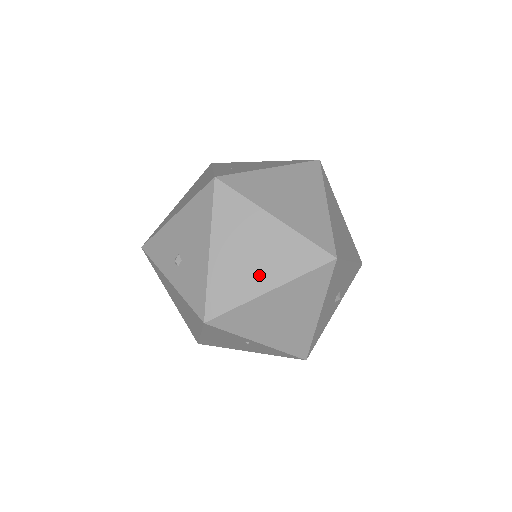
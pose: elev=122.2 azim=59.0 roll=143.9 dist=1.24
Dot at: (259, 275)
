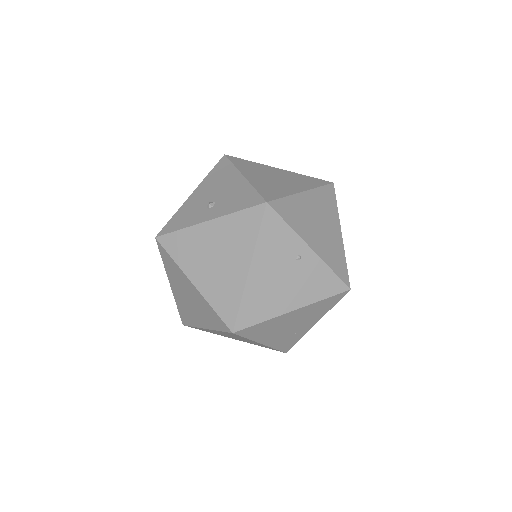
Dot at: (289, 186)
